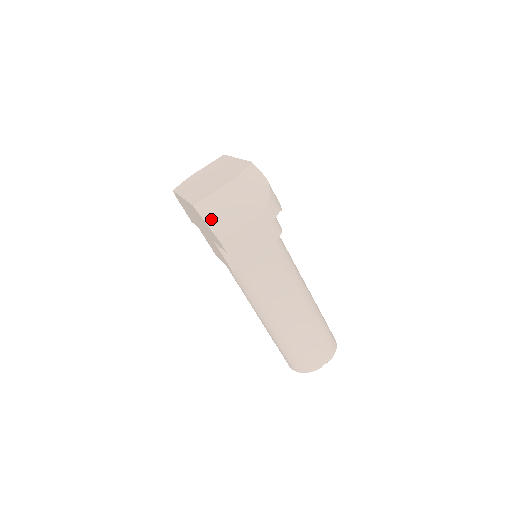
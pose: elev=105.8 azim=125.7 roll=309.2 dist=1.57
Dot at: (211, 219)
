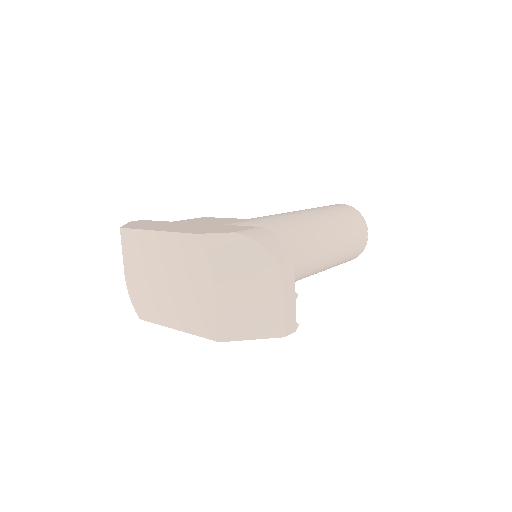
Dot at: (251, 332)
